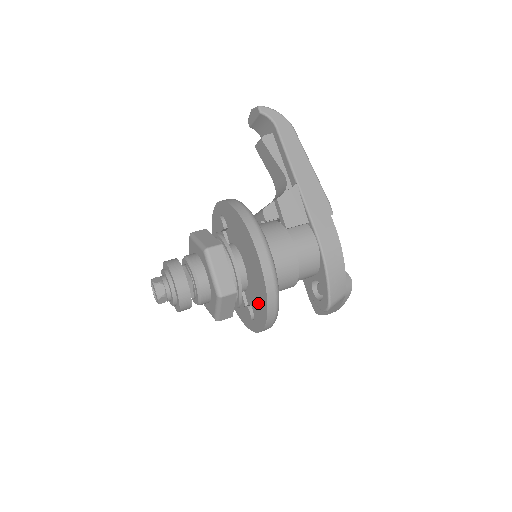
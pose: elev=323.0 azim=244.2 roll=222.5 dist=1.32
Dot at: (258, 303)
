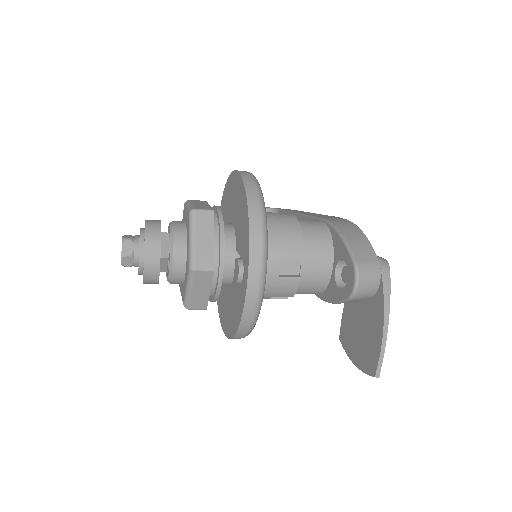
Dot at: (242, 226)
